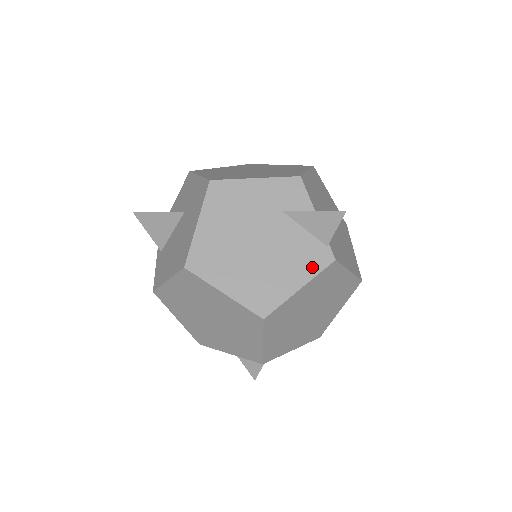
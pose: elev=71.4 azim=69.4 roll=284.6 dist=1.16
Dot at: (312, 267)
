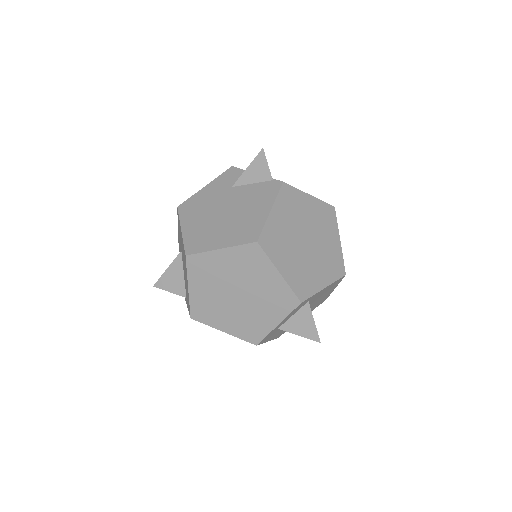
Dot at: (270, 195)
